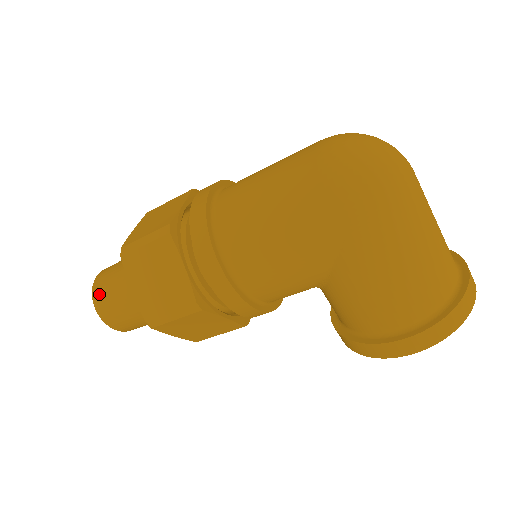
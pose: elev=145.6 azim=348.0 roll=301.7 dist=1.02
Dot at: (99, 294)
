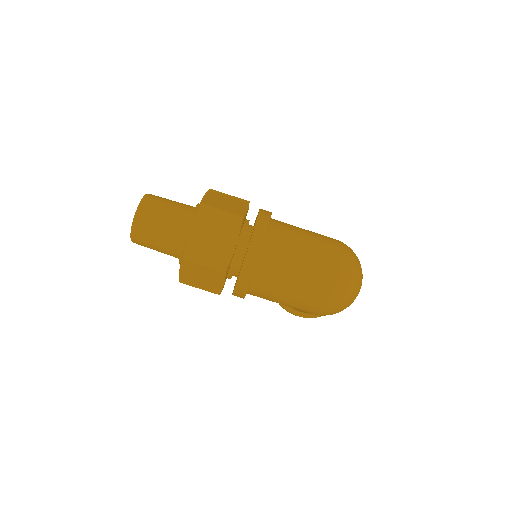
Dot at: (139, 236)
